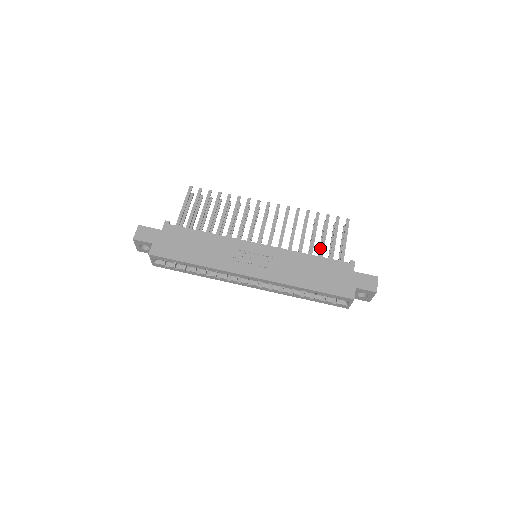
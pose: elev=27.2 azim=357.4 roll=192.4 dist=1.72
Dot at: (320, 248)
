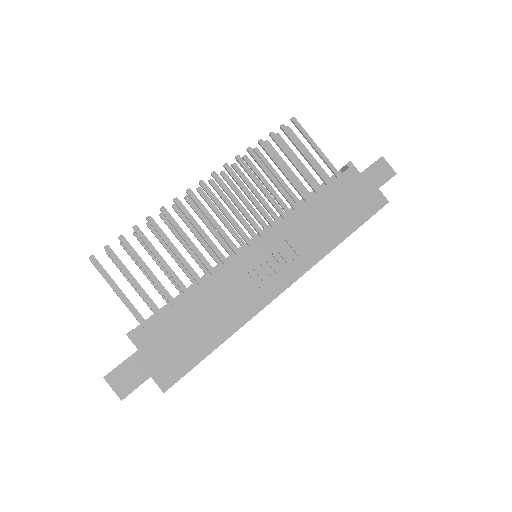
Dot at: (294, 178)
